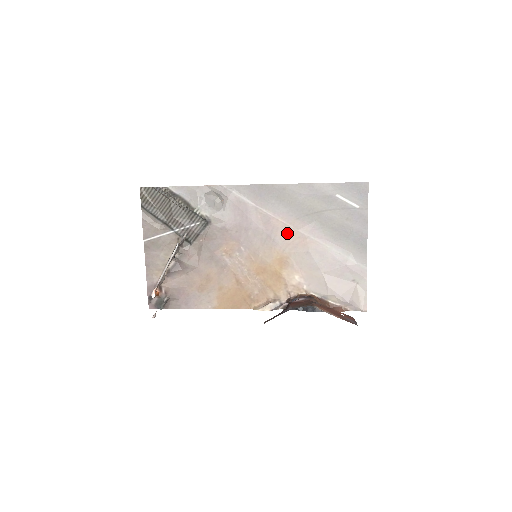
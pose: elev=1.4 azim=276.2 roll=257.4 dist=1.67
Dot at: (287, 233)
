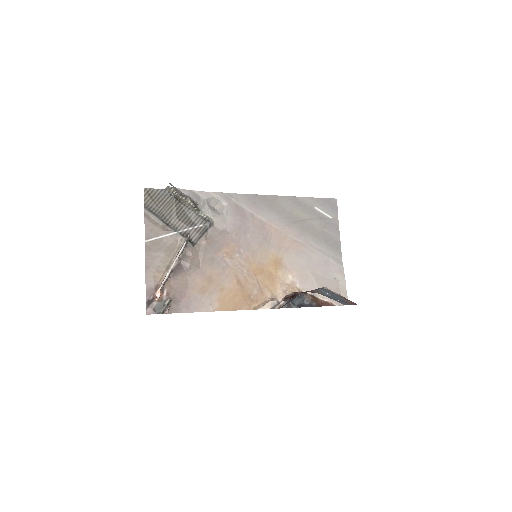
Dot at: (279, 237)
